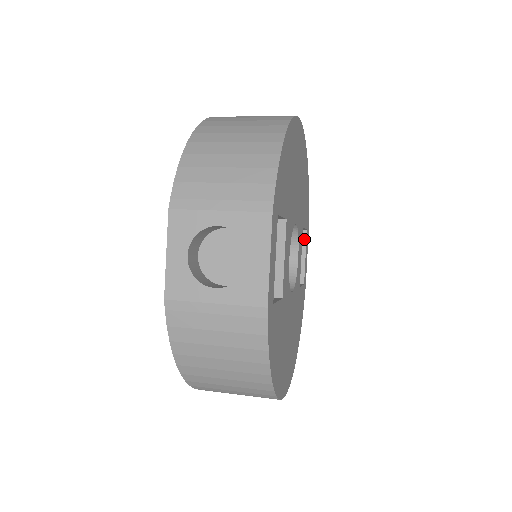
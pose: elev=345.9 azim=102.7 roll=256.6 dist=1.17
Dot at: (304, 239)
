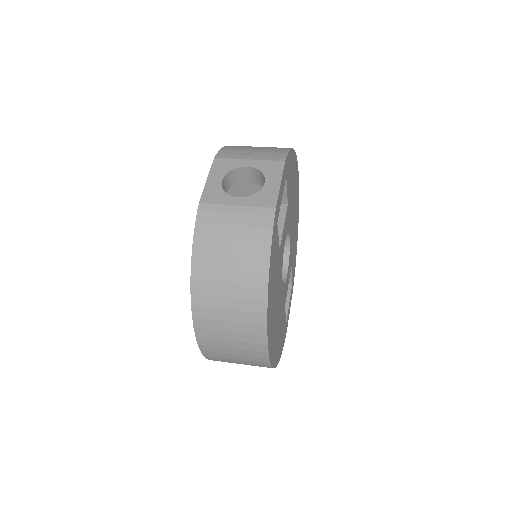
Dot at: (289, 289)
